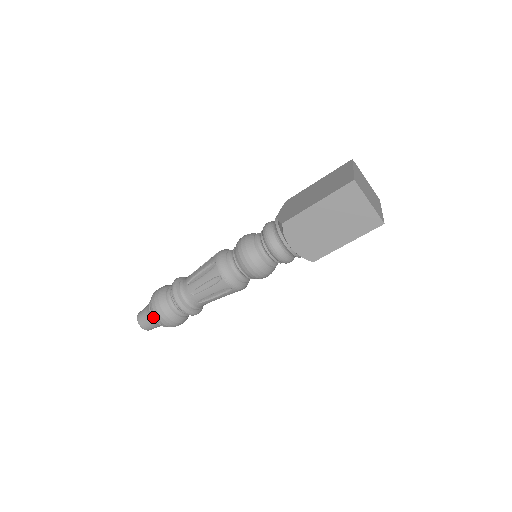
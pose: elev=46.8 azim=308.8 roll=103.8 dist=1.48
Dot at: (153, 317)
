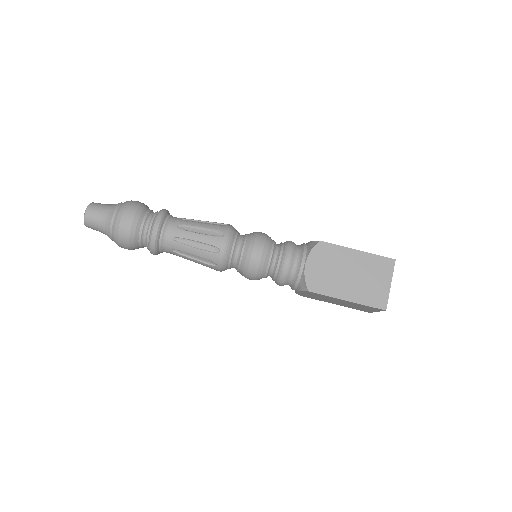
Dot at: (116, 210)
